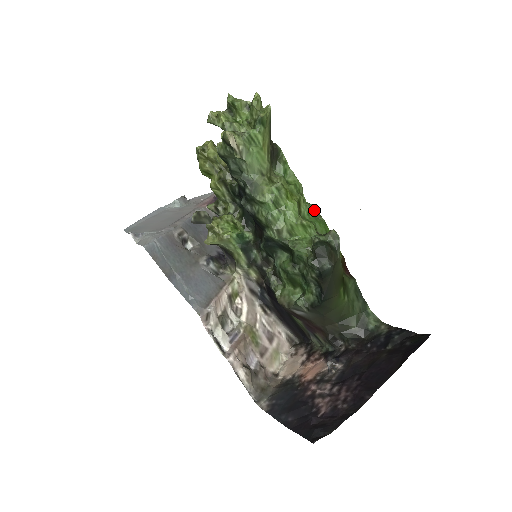
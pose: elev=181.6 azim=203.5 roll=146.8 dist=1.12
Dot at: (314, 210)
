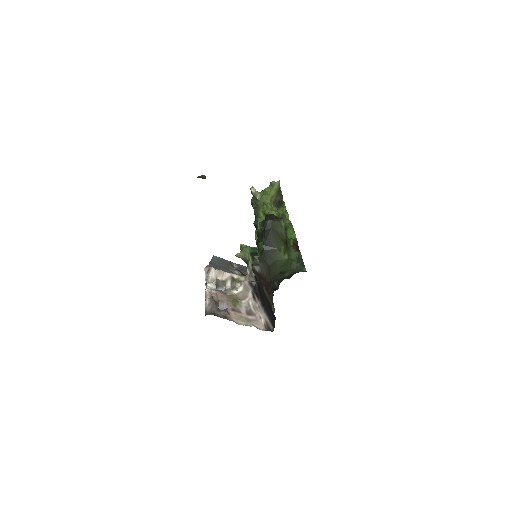
Dot at: (289, 221)
